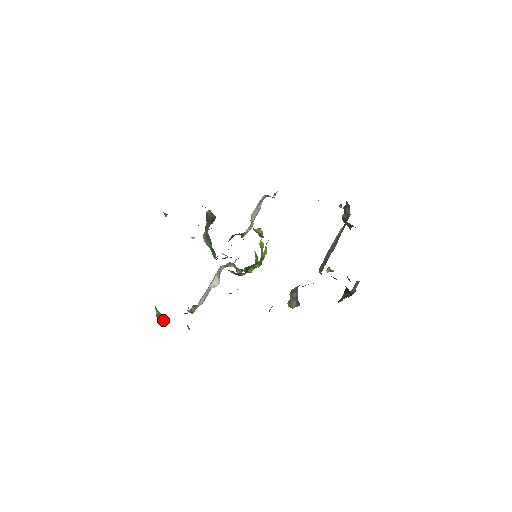
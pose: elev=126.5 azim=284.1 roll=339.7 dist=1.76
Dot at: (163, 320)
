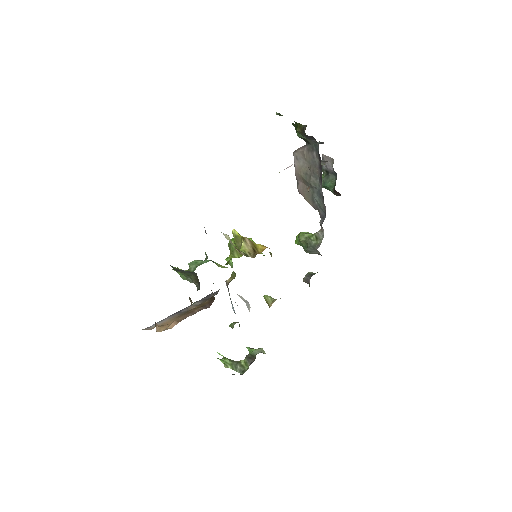
Dot at: (240, 366)
